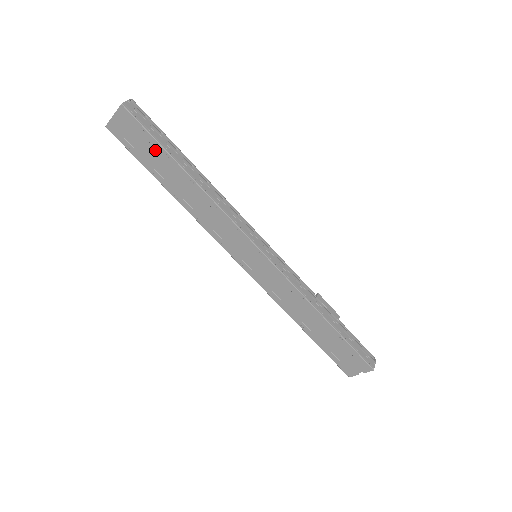
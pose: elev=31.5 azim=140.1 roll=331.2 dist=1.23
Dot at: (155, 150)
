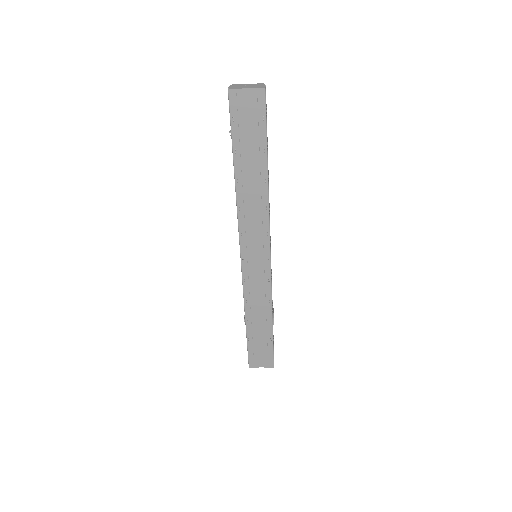
Dot at: (257, 139)
